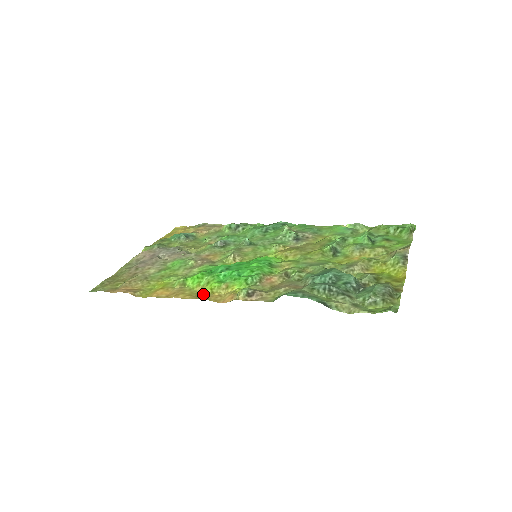
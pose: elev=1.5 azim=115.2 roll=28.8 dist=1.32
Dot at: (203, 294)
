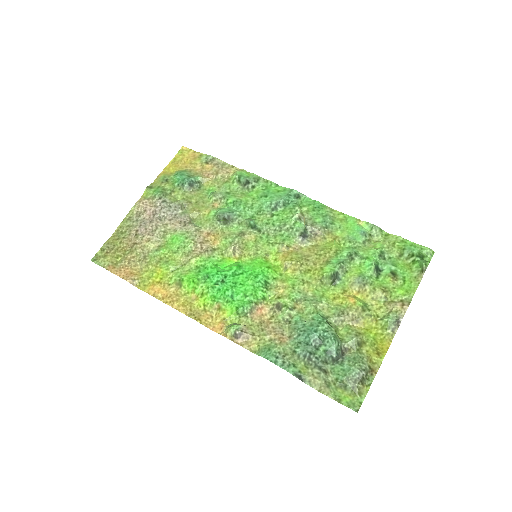
Dot at: (196, 309)
